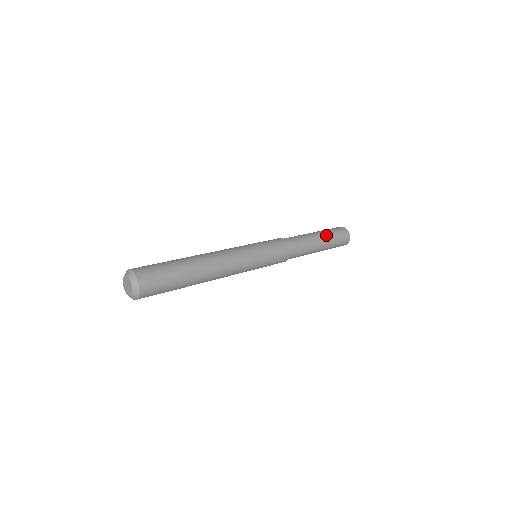
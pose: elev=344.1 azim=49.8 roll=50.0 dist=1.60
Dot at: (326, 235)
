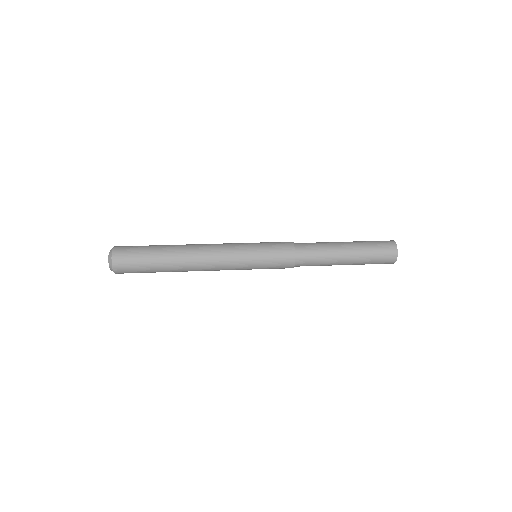
Dot at: (357, 246)
